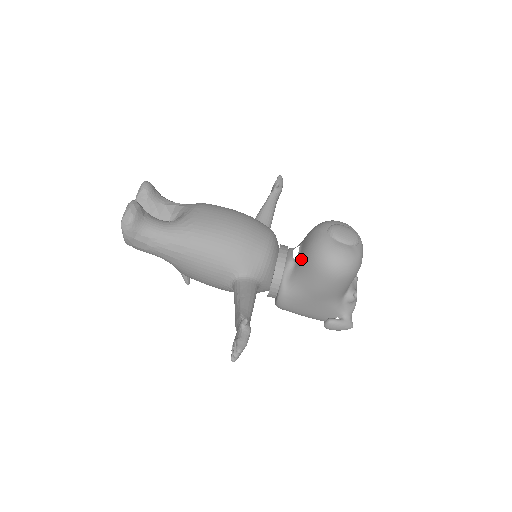
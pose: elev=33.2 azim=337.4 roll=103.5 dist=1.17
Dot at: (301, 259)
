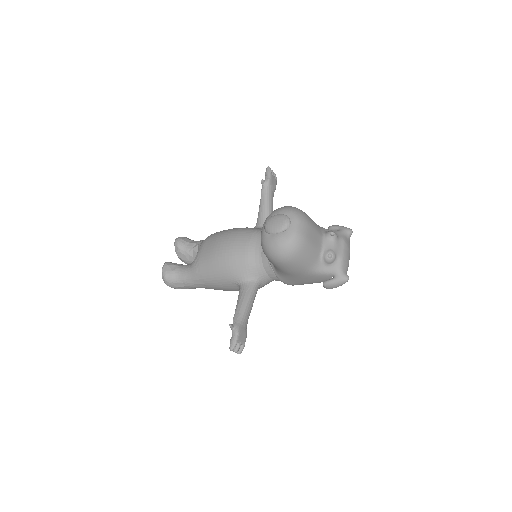
Dot at: occluded
